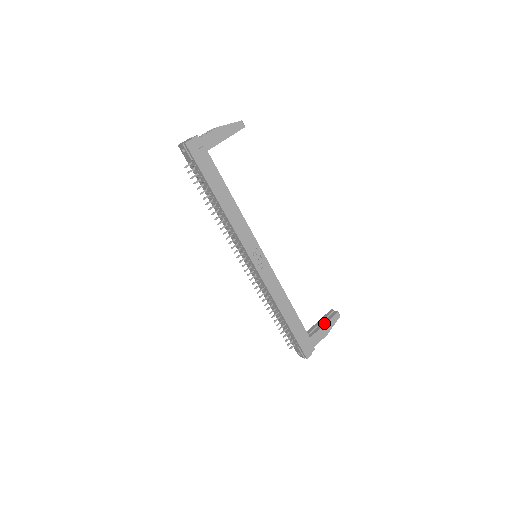
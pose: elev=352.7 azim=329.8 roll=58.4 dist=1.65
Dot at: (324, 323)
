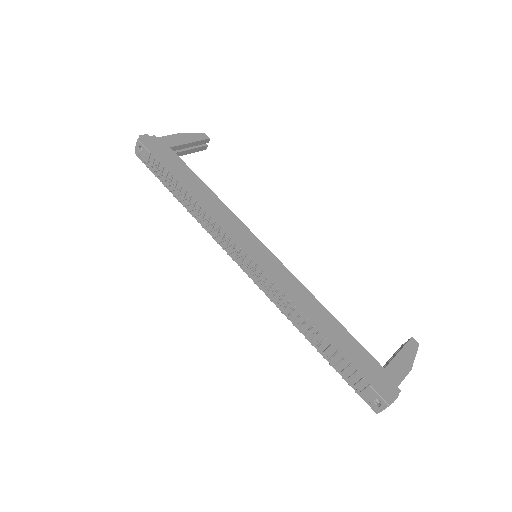
Dot at: (397, 352)
